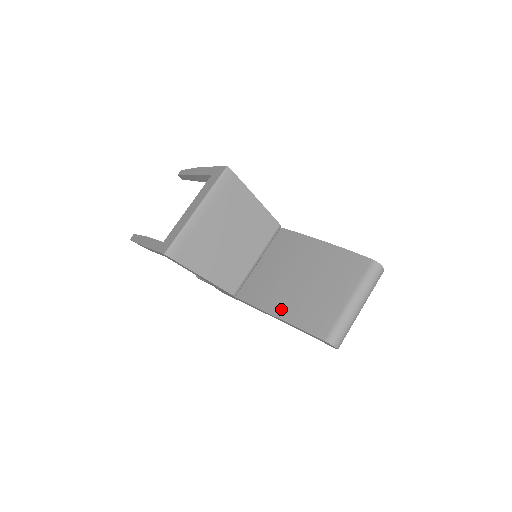
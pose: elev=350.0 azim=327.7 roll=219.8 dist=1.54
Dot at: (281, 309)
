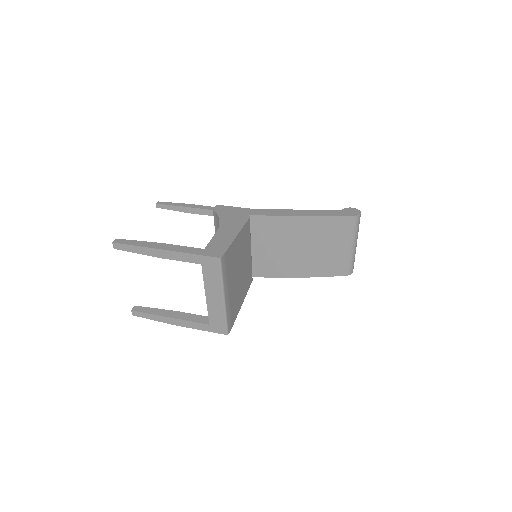
Dot at: (301, 272)
